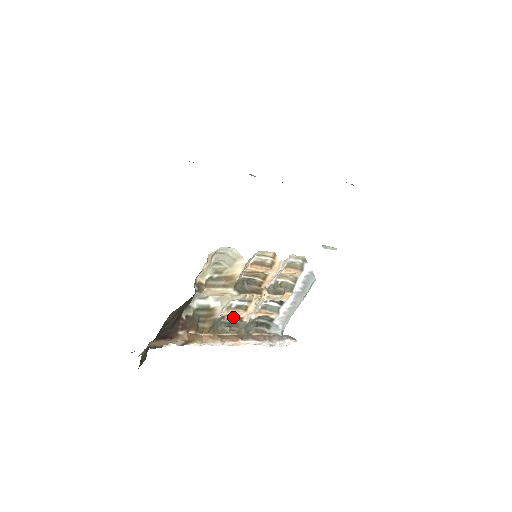
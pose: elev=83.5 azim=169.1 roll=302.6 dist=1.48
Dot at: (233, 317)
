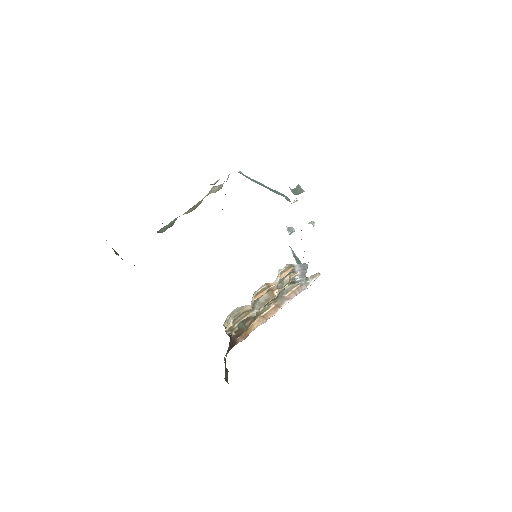
Dot at: occluded
